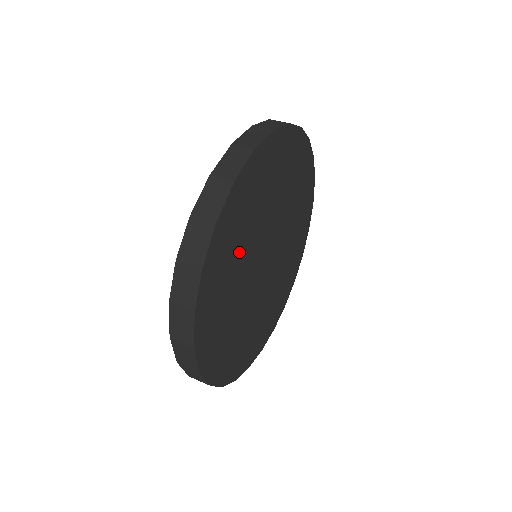
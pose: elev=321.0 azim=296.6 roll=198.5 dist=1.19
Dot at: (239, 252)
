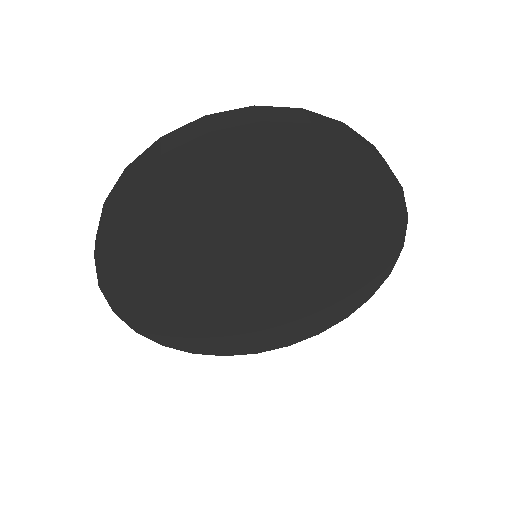
Dot at: (273, 195)
